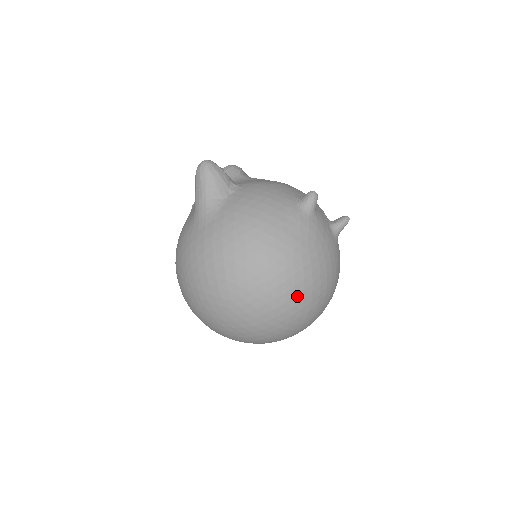
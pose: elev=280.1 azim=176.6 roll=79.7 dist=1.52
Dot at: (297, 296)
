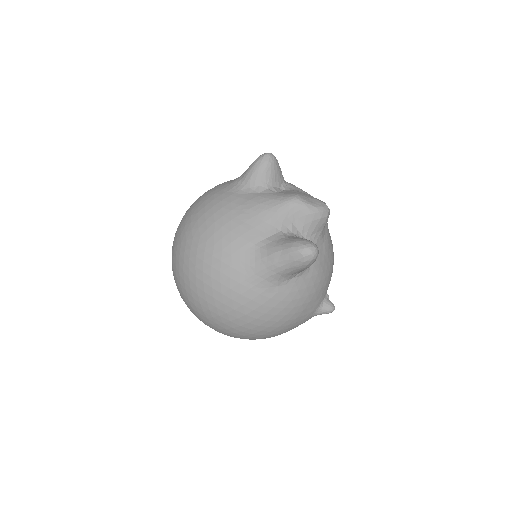
Dot at: occluded
